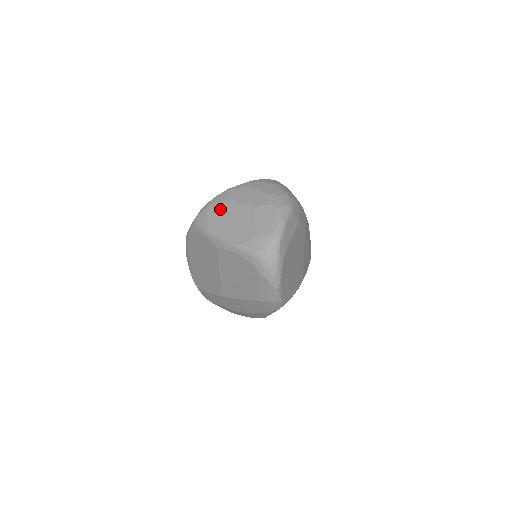
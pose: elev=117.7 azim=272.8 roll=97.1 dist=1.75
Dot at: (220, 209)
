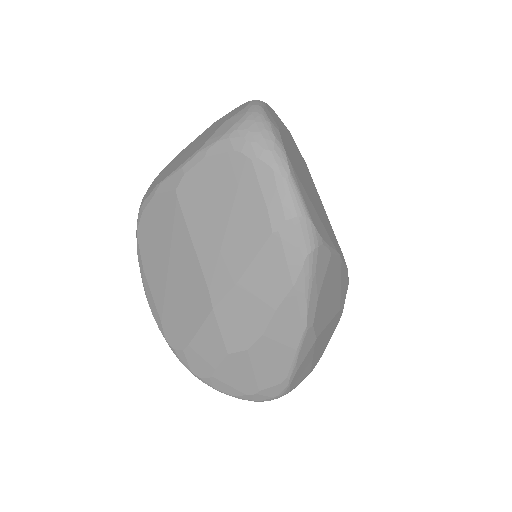
Dot at: (171, 163)
